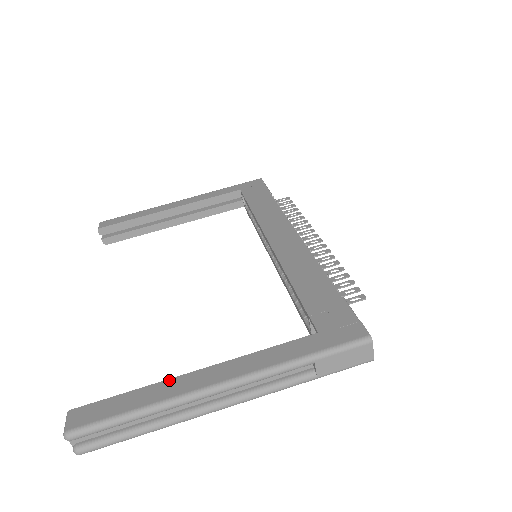
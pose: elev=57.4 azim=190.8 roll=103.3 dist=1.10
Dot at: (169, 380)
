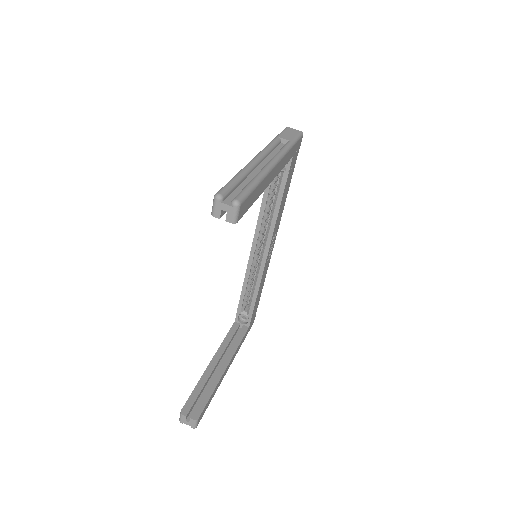
Dot at: occluded
